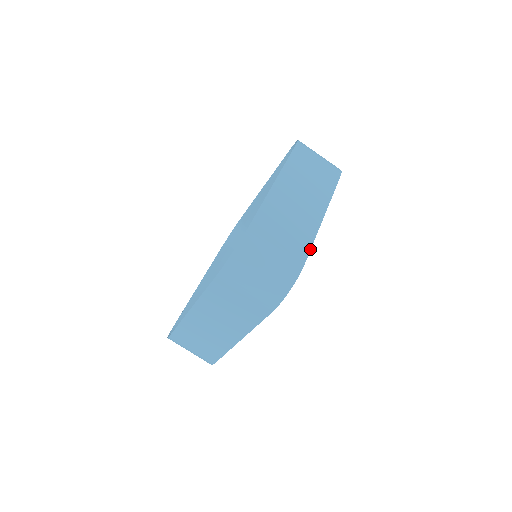
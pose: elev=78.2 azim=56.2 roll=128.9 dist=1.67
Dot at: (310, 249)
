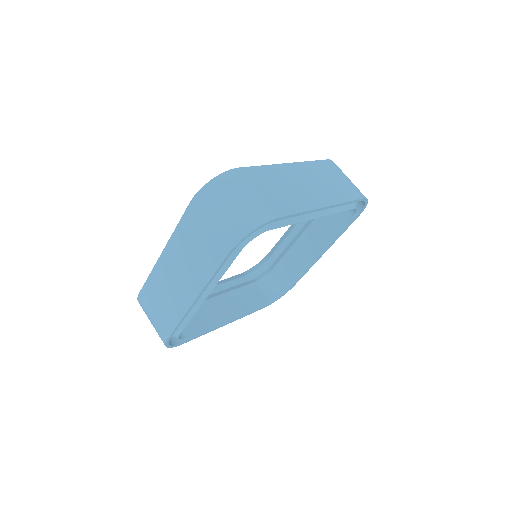
Dot at: (293, 214)
